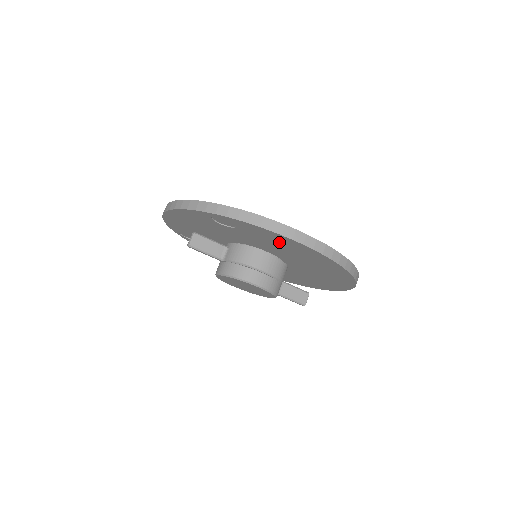
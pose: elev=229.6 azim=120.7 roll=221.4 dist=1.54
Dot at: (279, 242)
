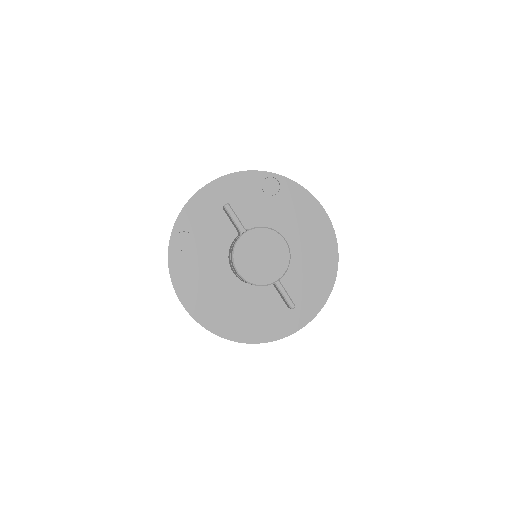
Dot at: (303, 212)
